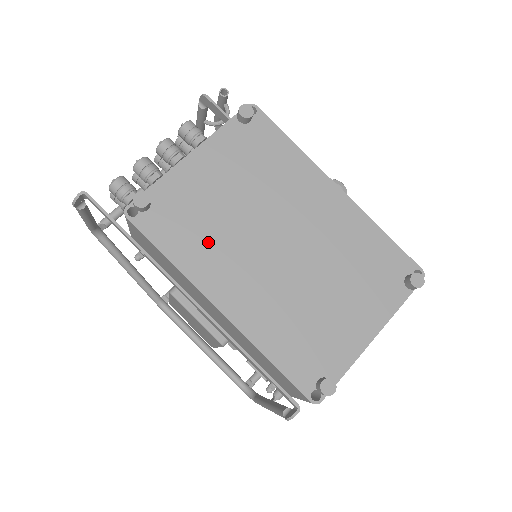
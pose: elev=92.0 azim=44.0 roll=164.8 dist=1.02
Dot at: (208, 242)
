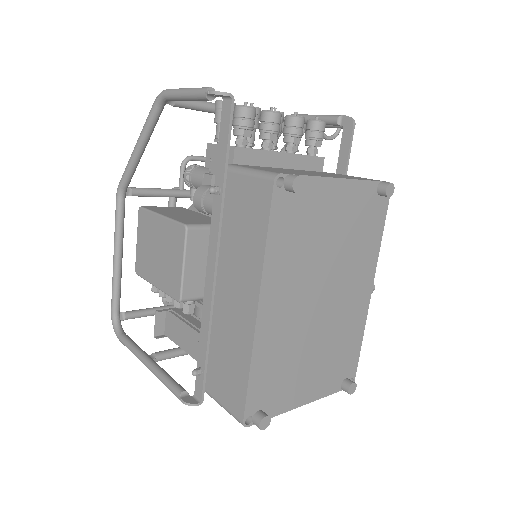
Dot at: (294, 255)
